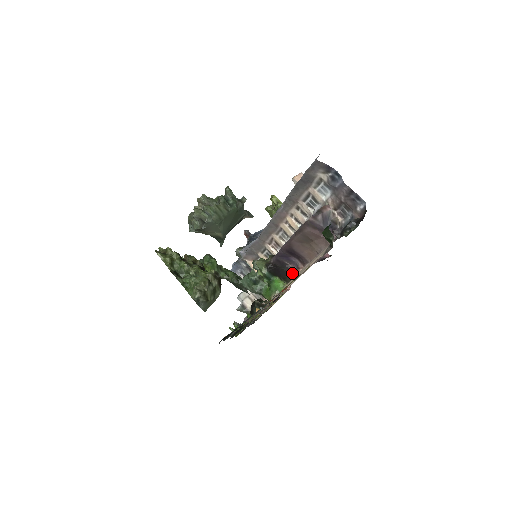
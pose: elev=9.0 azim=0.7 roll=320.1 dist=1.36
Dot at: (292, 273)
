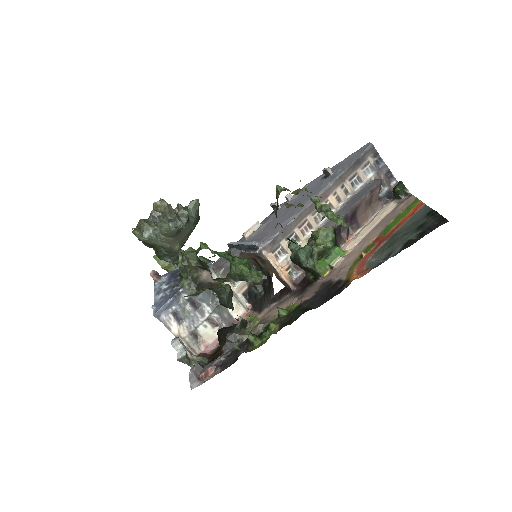
Dot at: (340, 243)
